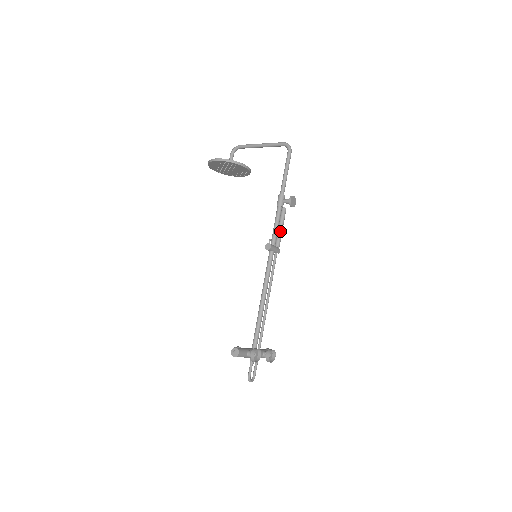
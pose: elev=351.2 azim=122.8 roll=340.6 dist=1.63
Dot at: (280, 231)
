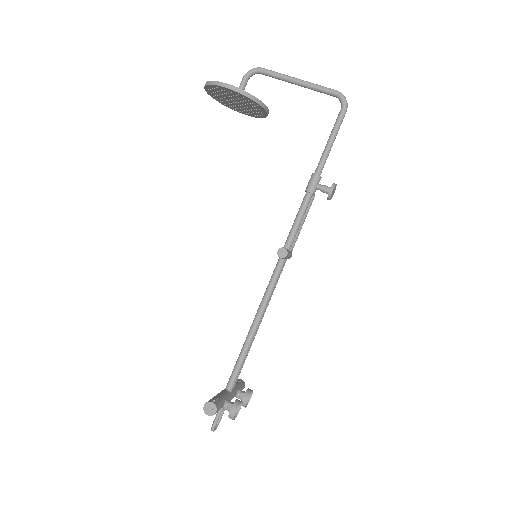
Dot at: (299, 228)
